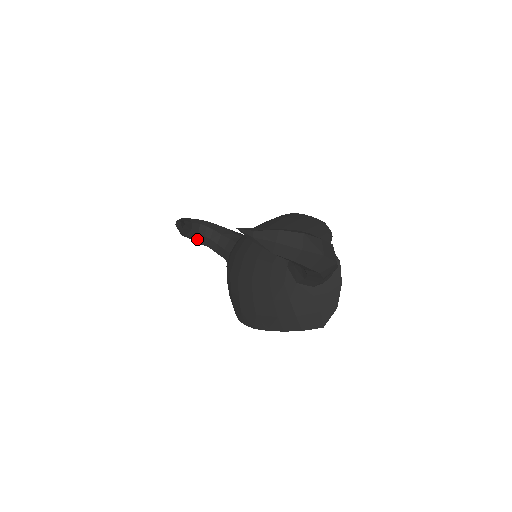
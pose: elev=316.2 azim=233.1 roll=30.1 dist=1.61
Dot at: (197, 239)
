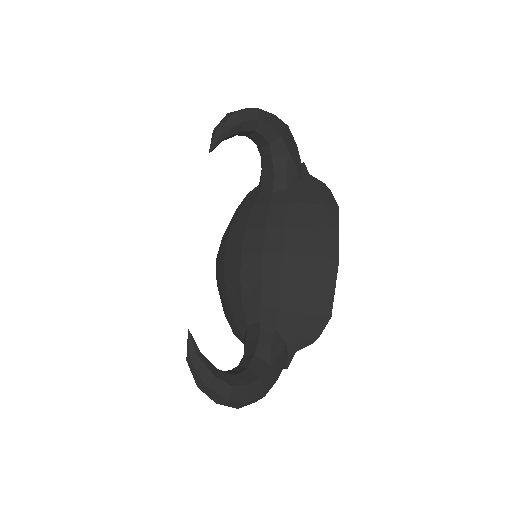
Dot at: occluded
